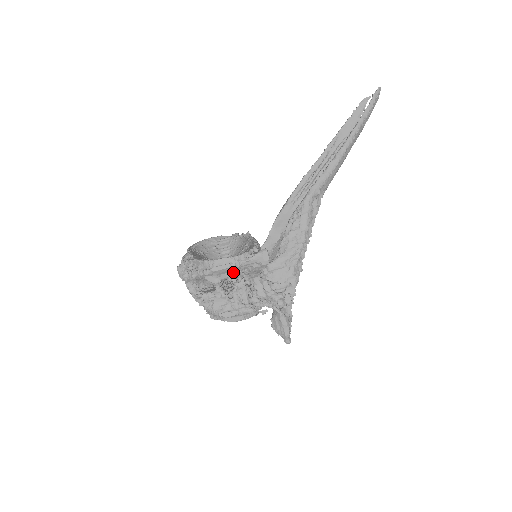
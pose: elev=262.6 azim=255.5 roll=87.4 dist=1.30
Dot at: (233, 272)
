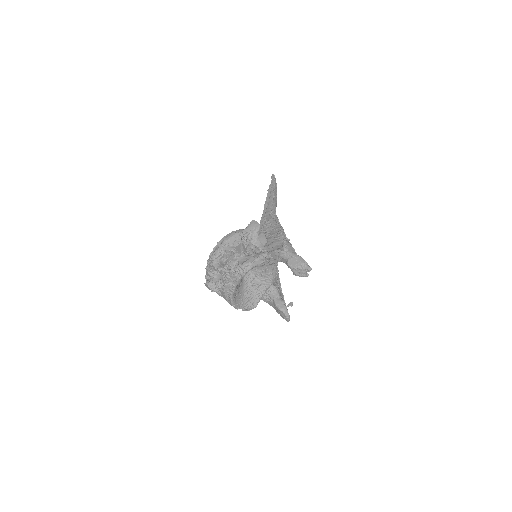
Dot at: (240, 239)
